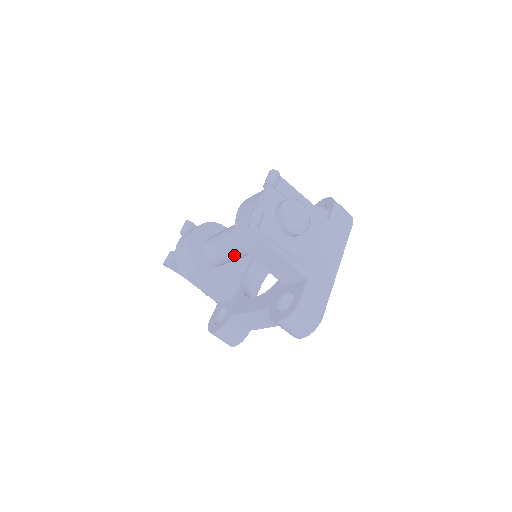
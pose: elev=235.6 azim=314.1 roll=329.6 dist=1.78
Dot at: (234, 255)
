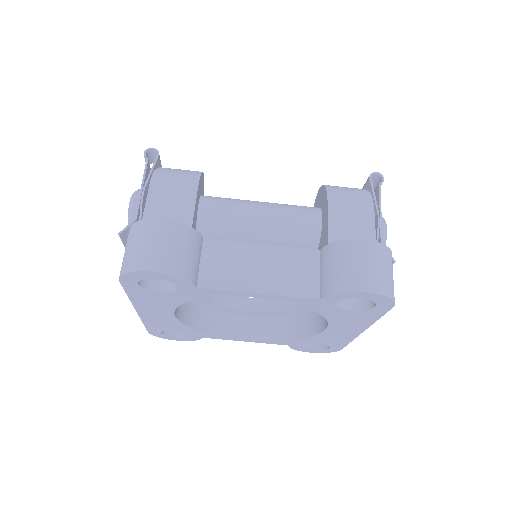
Dot at: (260, 216)
